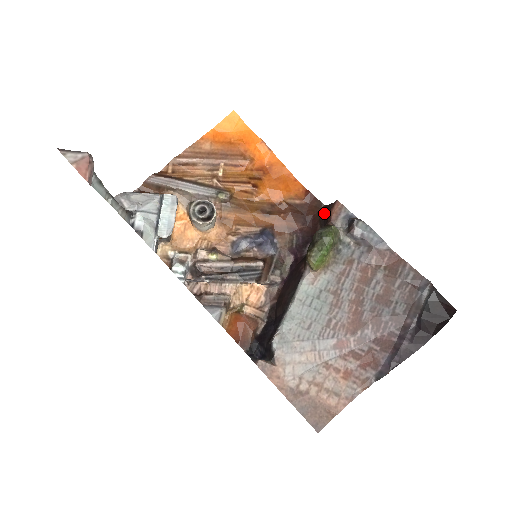
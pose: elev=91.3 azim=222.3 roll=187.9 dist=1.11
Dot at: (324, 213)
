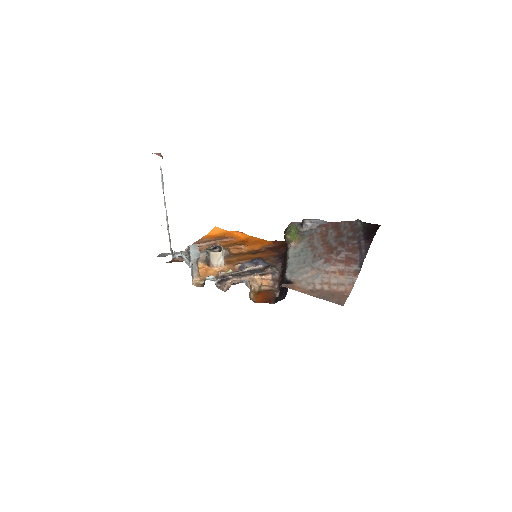
Dot at: occluded
